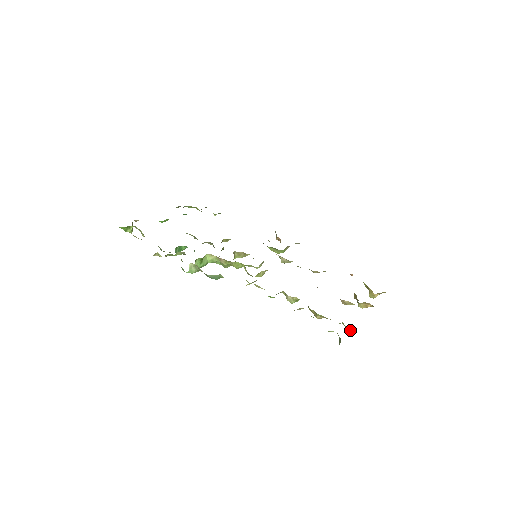
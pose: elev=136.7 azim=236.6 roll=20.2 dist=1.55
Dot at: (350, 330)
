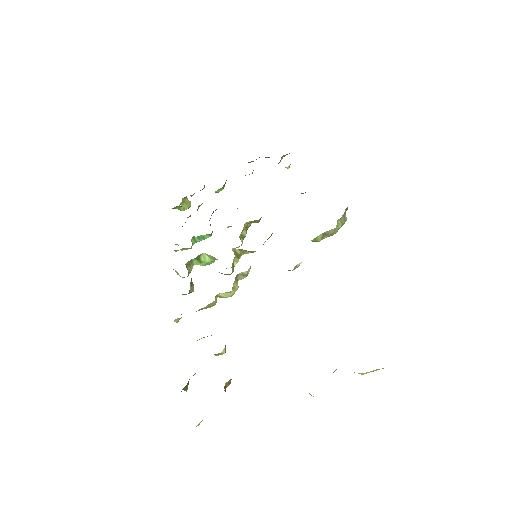
Dot at: occluded
